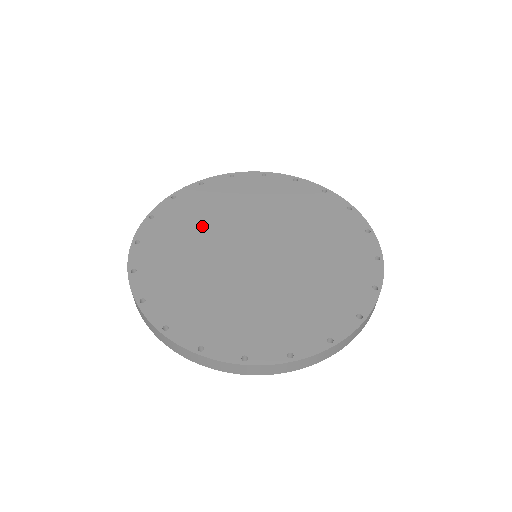
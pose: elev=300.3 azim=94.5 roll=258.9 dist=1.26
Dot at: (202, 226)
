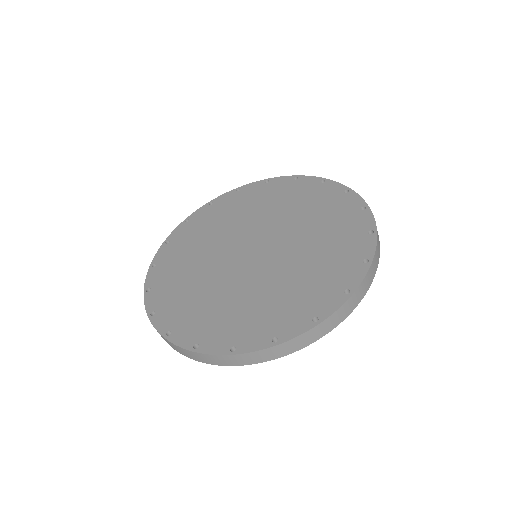
Dot at: (199, 253)
